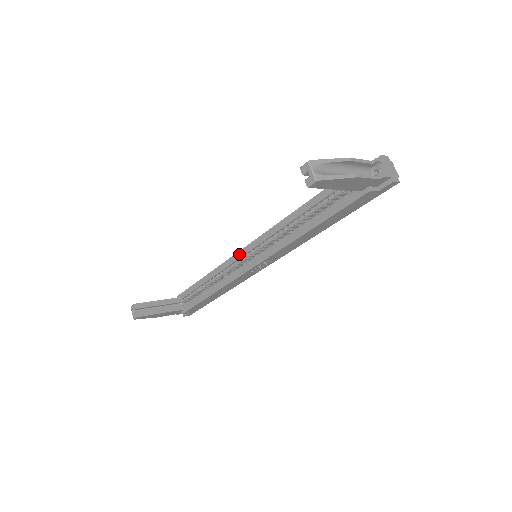
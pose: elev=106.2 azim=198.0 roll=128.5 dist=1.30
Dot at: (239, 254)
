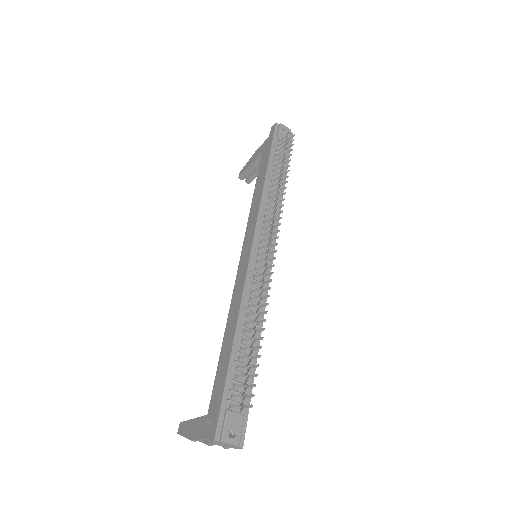
Dot at: occluded
